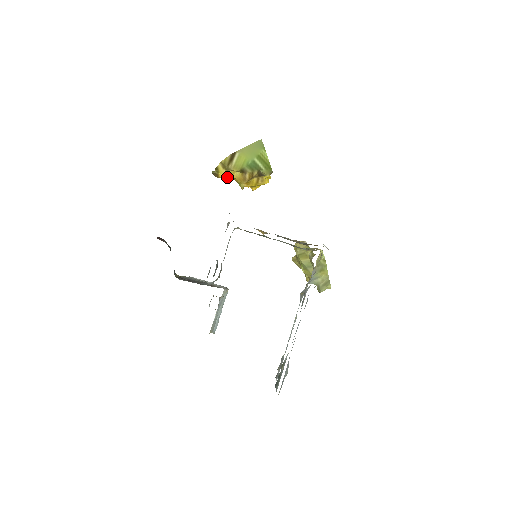
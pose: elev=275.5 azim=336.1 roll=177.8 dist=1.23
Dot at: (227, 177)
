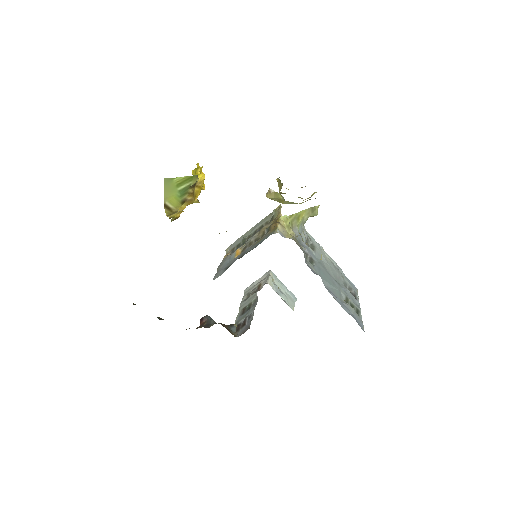
Dot at: occluded
